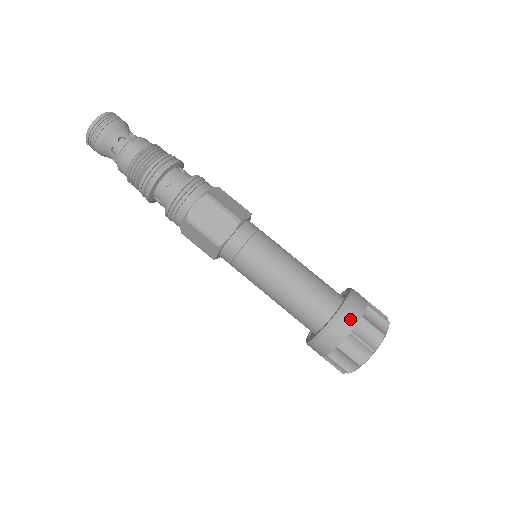
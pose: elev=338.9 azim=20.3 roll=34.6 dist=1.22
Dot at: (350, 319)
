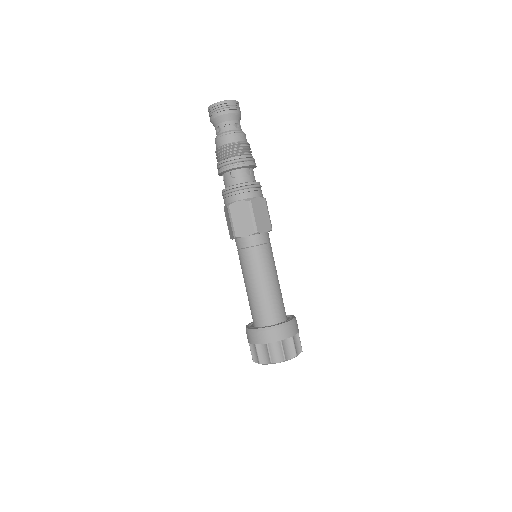
Dot at: (273, 336)
